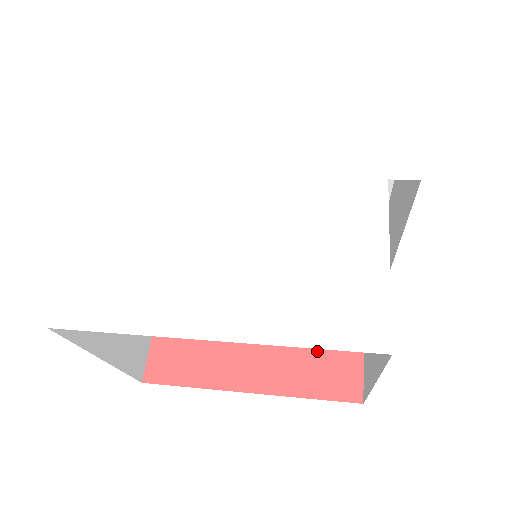
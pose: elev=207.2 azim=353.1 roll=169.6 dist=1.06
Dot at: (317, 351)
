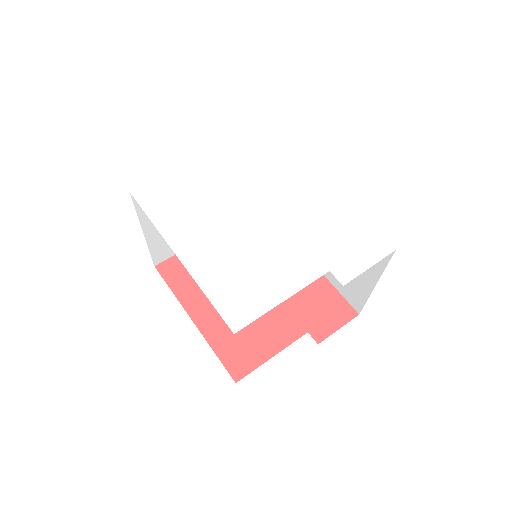
Dot at: (245, 338)
